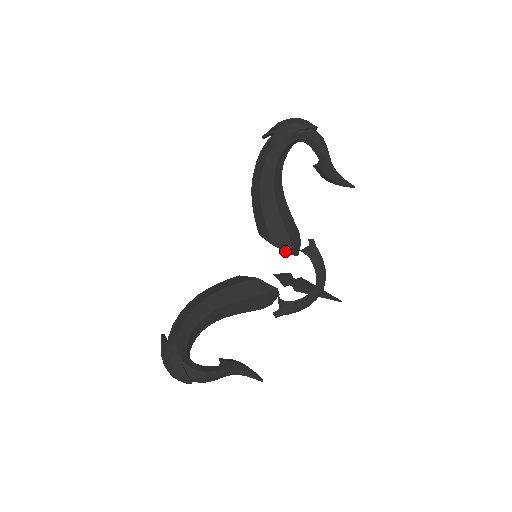
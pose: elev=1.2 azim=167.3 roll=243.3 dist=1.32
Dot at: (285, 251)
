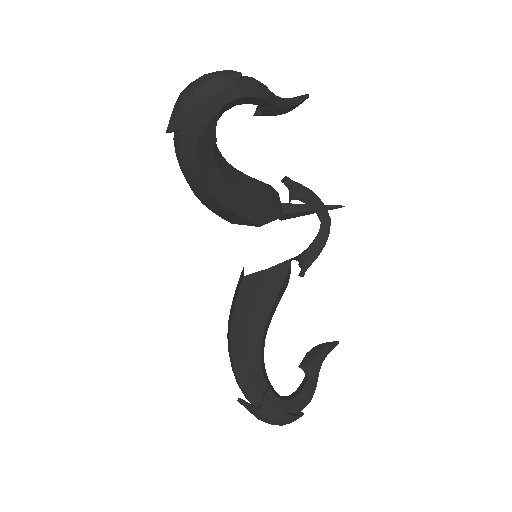
Dot at: (274, 220)
